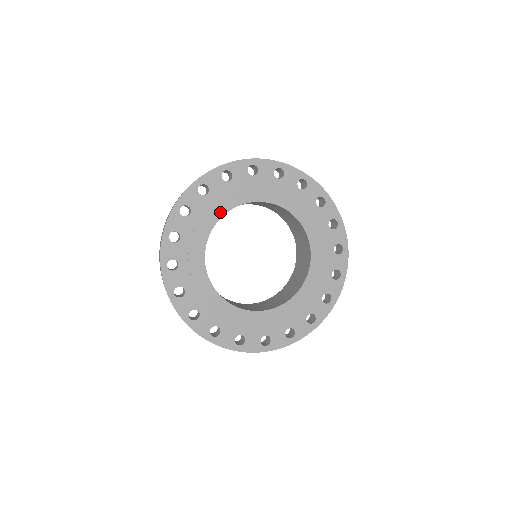
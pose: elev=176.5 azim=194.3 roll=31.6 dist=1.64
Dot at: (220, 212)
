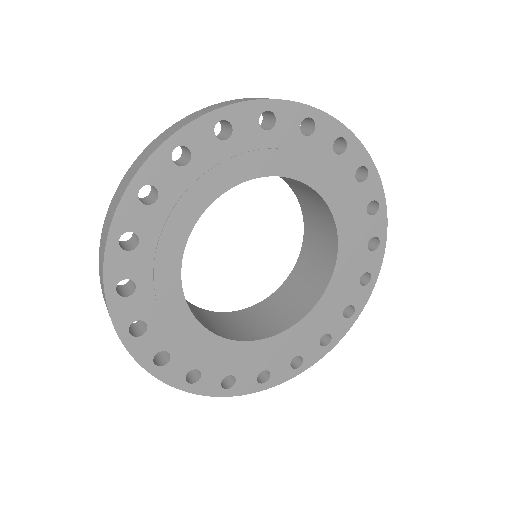
Dot at: (188, 221)
